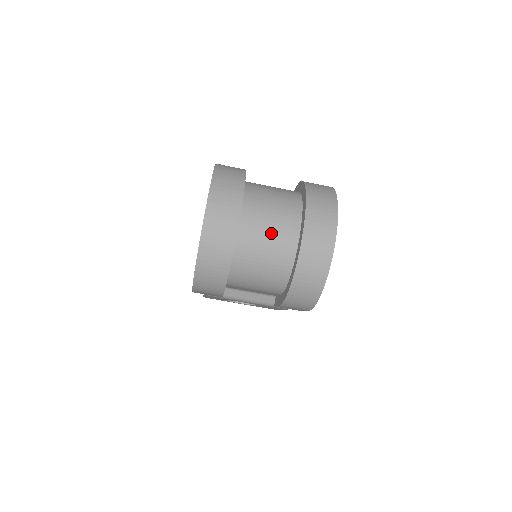
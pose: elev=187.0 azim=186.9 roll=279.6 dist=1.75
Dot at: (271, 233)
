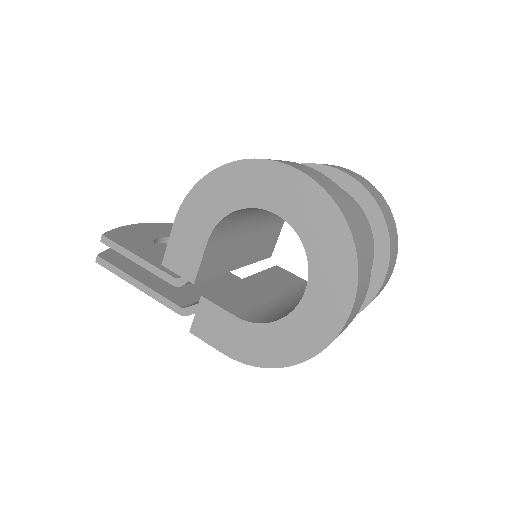
Dot at: occluded
